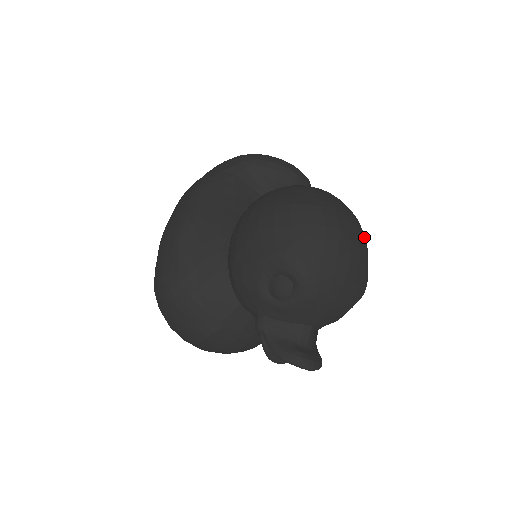
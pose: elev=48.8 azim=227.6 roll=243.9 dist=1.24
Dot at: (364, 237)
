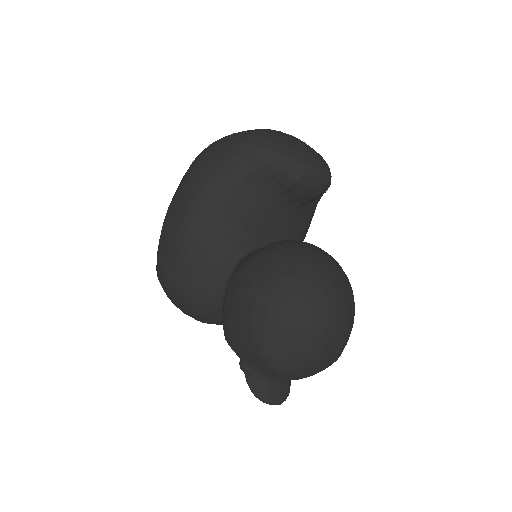
Dot at: (352, 322)
